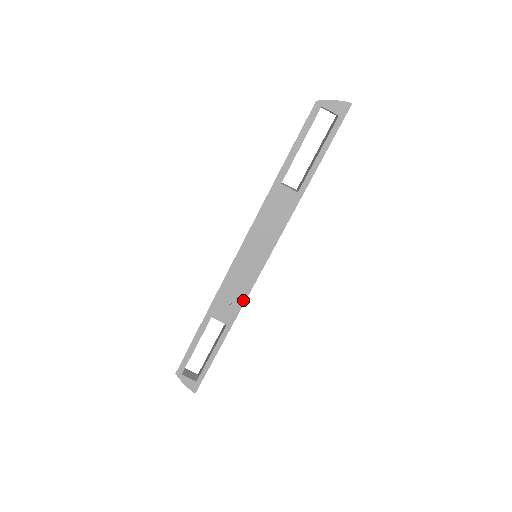
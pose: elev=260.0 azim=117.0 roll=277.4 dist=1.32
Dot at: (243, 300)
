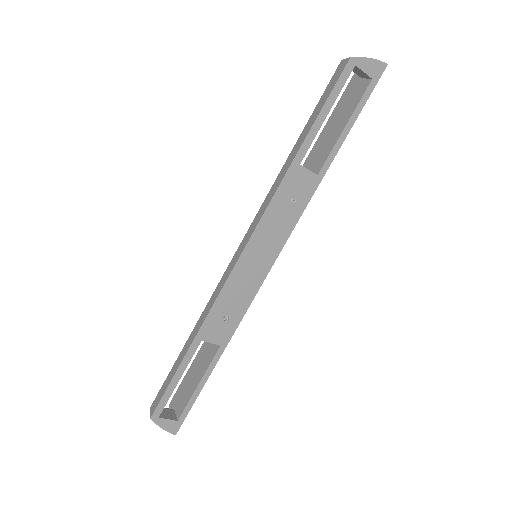
Dot at: (242, 313)
